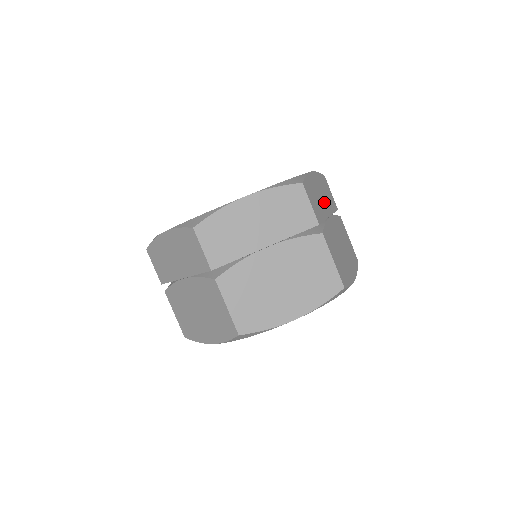
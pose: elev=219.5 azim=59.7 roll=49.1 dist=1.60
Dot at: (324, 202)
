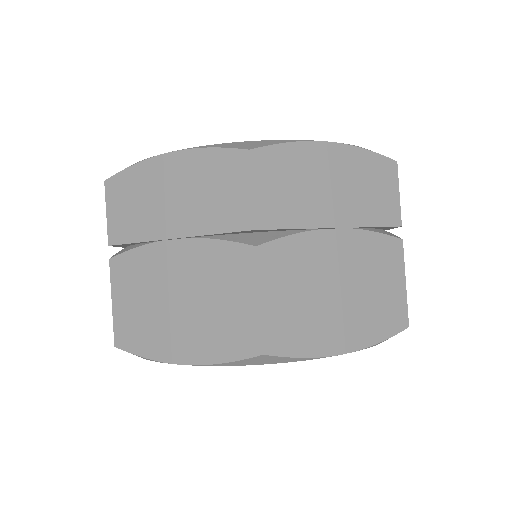
Dot at: occluded
